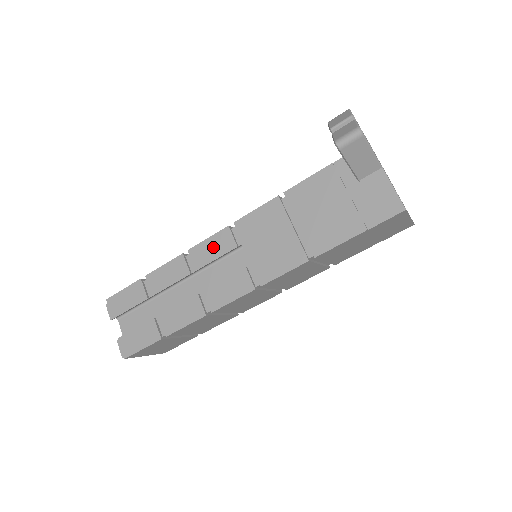
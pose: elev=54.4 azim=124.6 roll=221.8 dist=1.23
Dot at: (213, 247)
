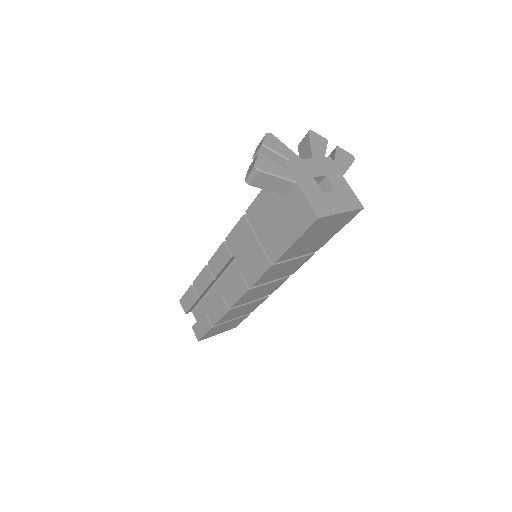
Dot at: (219, 259)
